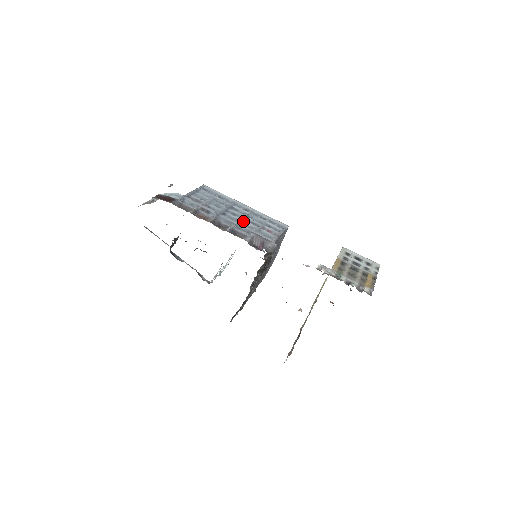
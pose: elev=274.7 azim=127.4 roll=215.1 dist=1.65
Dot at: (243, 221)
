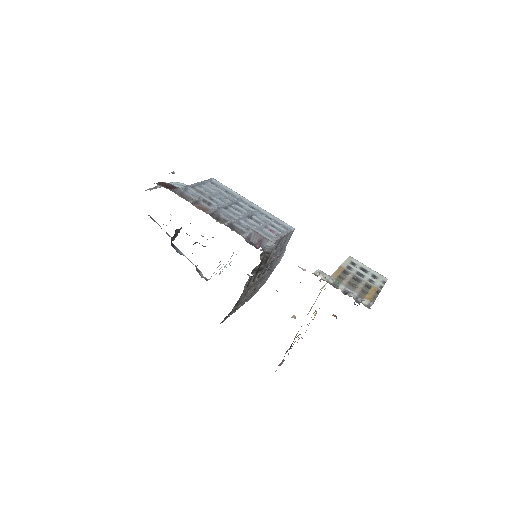
Dot at: (245, 217)
